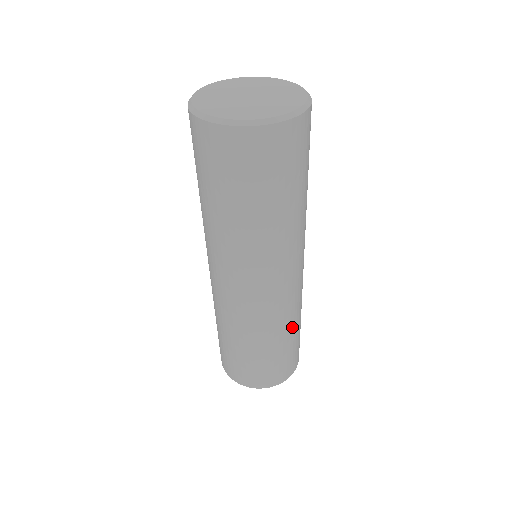
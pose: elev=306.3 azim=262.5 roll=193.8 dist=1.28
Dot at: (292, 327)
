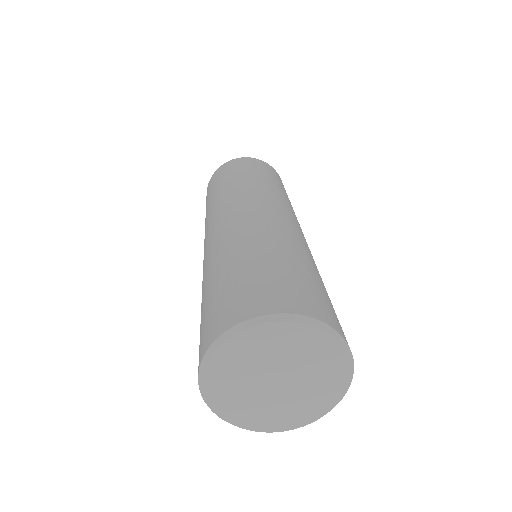
Dot at: occluded
